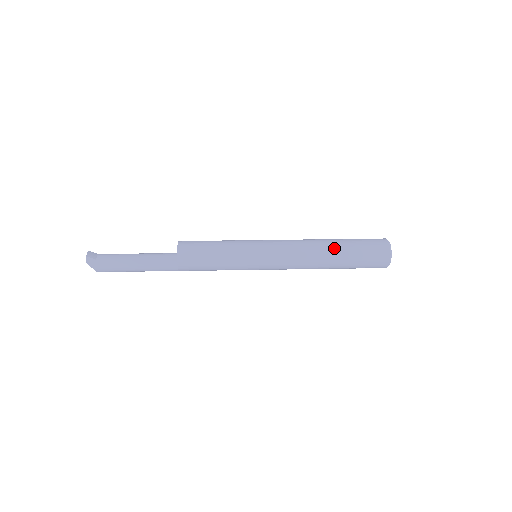
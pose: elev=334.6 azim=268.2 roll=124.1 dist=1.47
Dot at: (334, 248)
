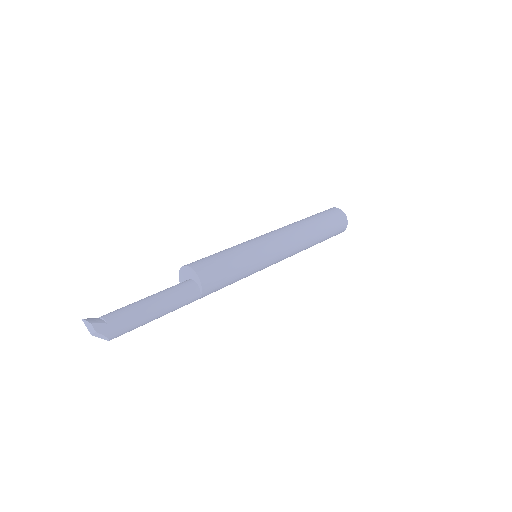
Dot at: (313, 224)
